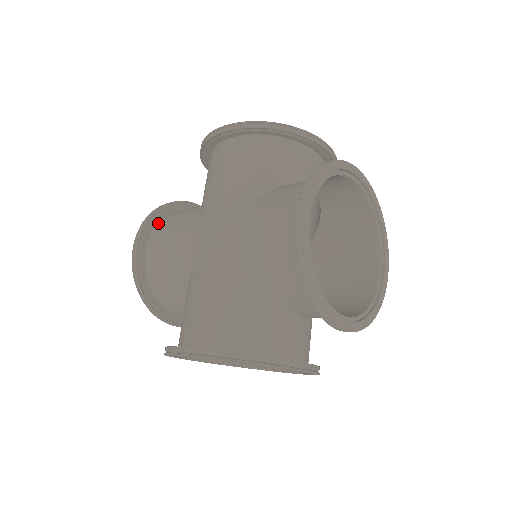
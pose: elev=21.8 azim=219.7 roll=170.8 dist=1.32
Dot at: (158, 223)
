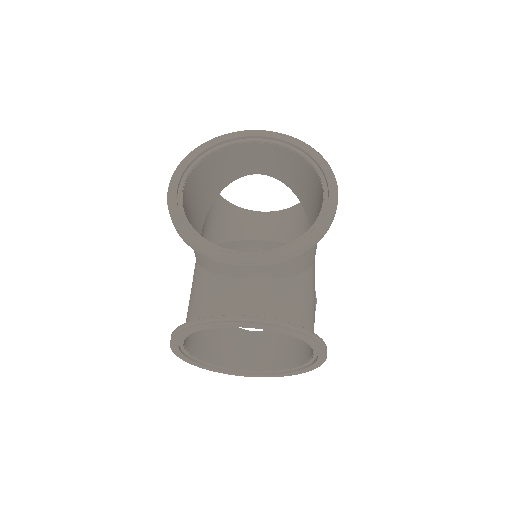
Dot at: occluded
